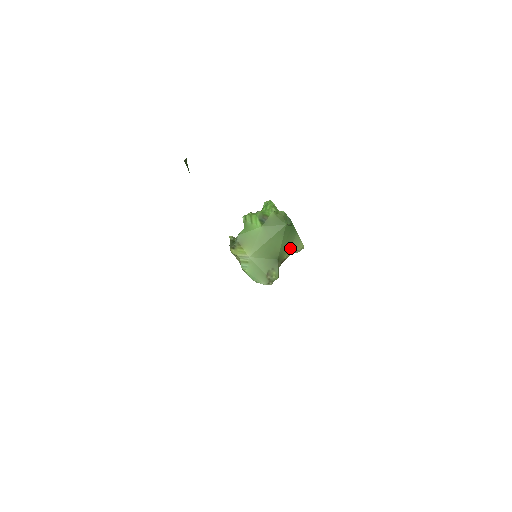
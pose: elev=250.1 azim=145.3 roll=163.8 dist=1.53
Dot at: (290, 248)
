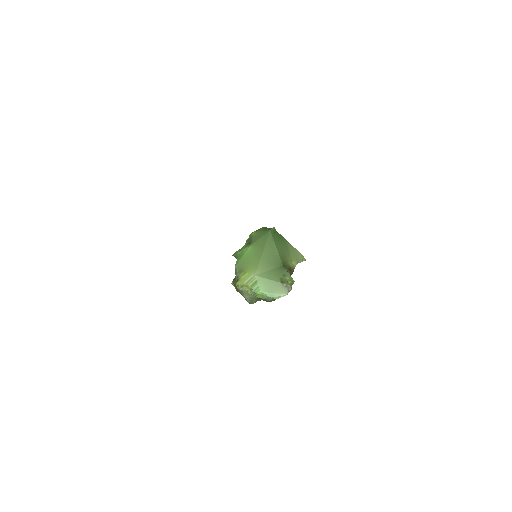
Dot at: (289, 256)
